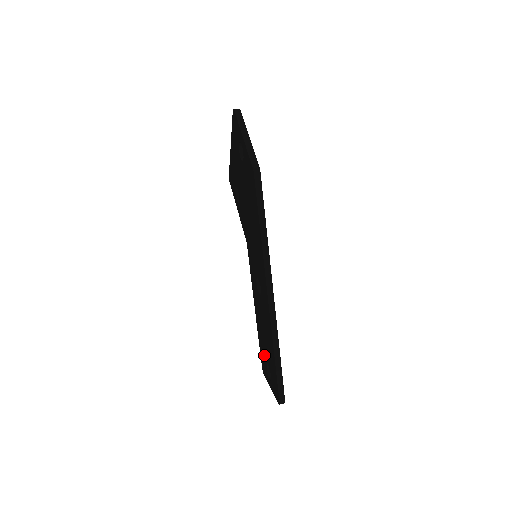
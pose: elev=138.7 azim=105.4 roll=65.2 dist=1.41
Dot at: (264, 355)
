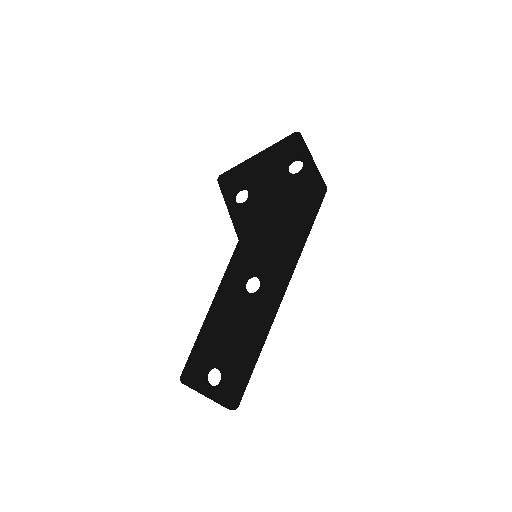
Dot at: (209, 358)
